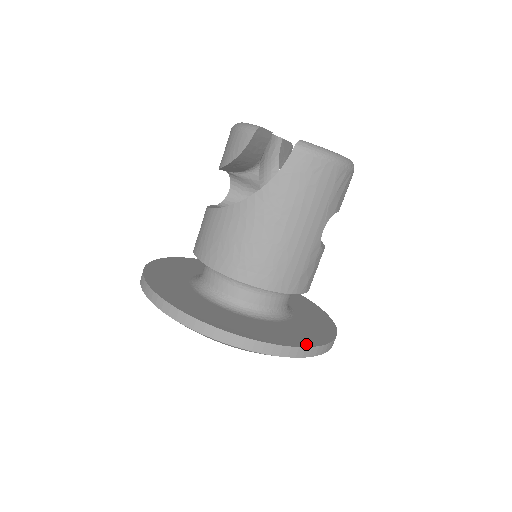
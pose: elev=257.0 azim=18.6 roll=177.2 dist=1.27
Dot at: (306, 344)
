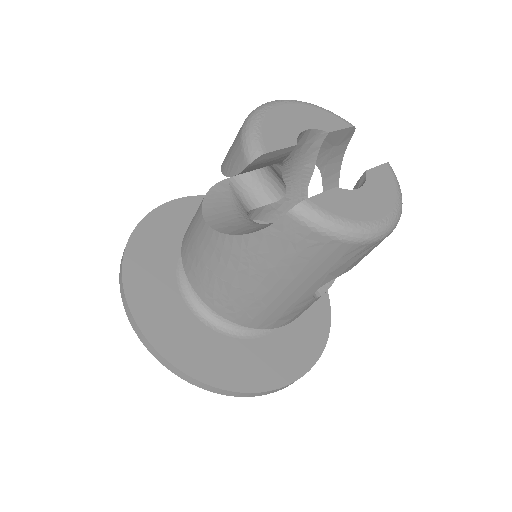
Dot at: (255, 387)
